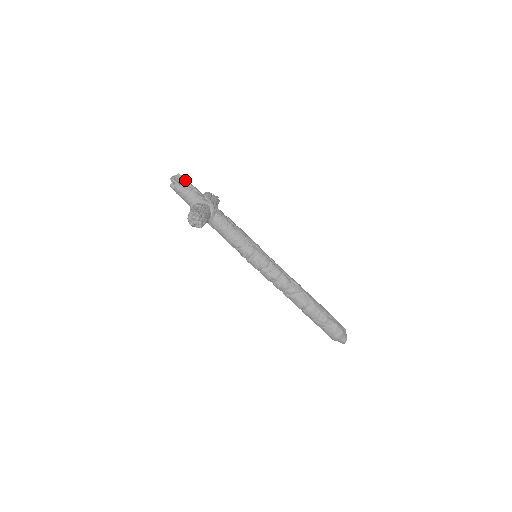
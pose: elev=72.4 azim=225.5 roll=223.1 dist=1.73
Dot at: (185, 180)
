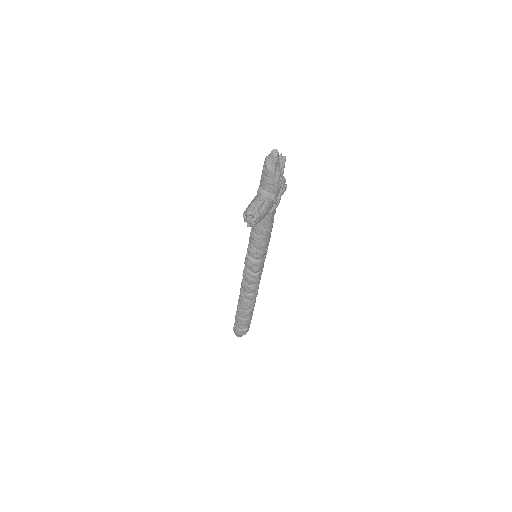
Dot at: (283, 168)
